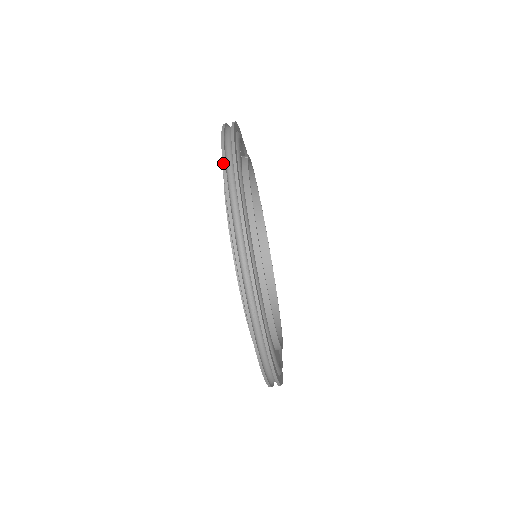
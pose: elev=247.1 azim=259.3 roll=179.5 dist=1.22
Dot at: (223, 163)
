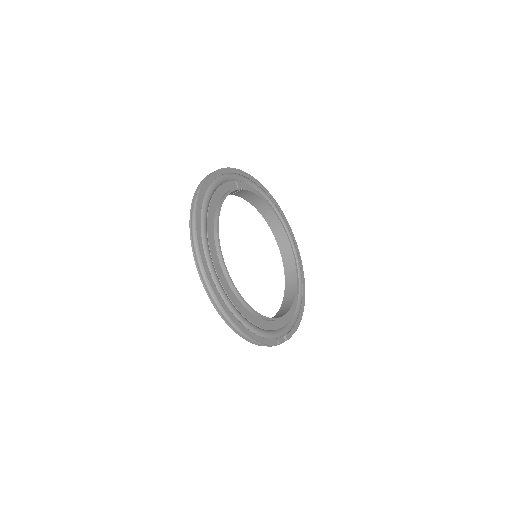
Dot at: (200, 182)
